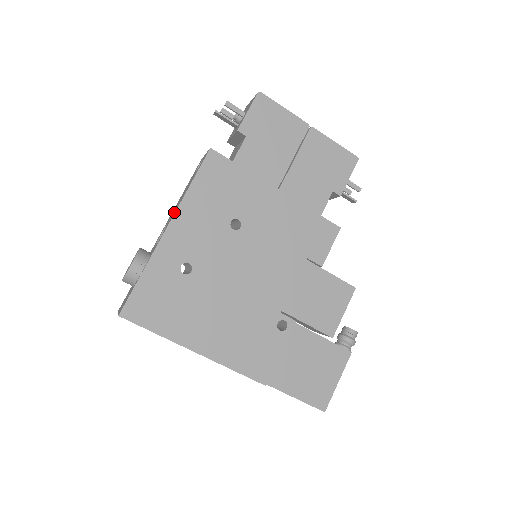
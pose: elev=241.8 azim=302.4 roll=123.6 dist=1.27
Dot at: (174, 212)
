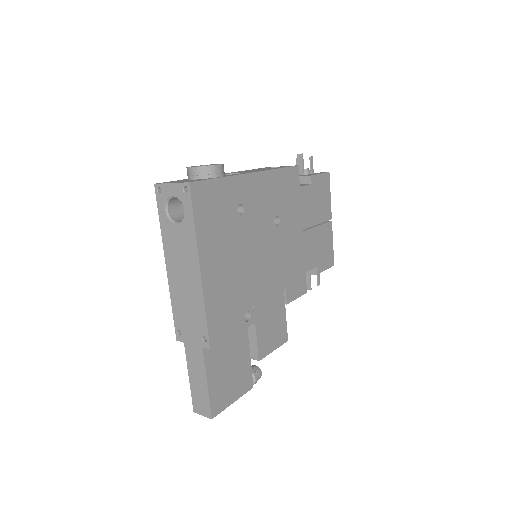
Dot at: occluded
